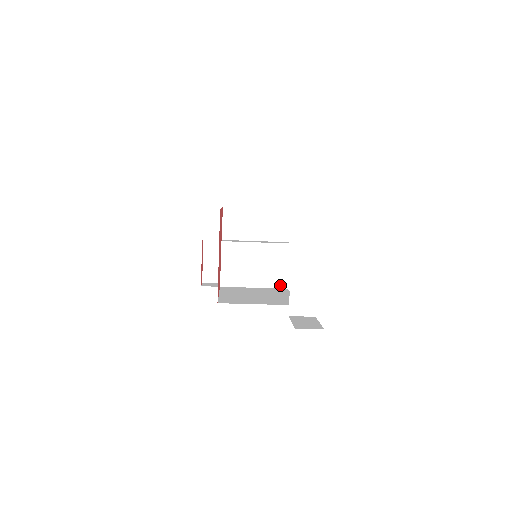
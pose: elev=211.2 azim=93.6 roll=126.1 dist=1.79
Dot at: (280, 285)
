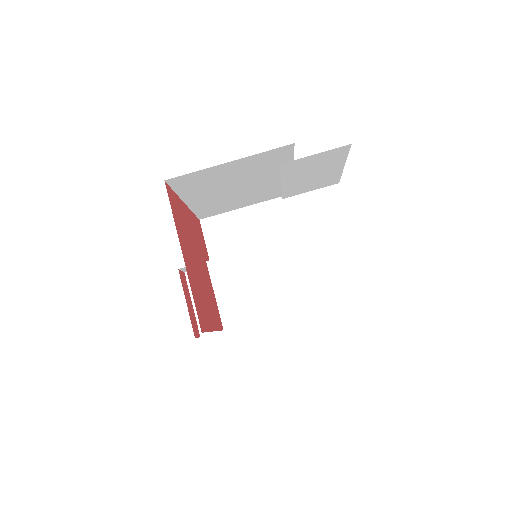
Dot at: (314, 300)
